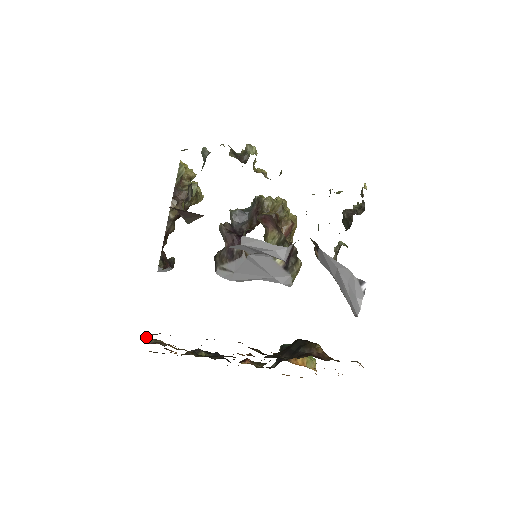
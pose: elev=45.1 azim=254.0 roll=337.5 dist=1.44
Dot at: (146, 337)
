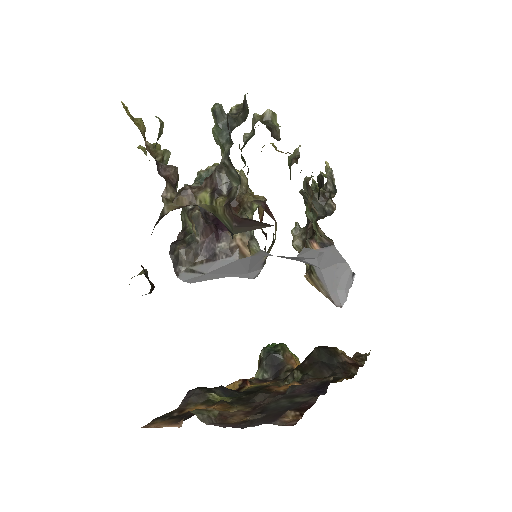
Dot at: (197, 413)
